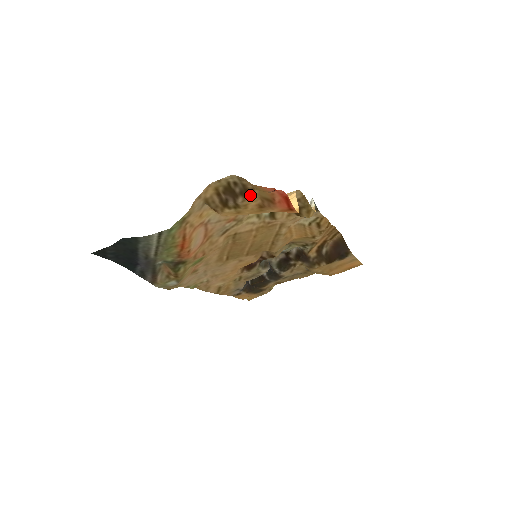
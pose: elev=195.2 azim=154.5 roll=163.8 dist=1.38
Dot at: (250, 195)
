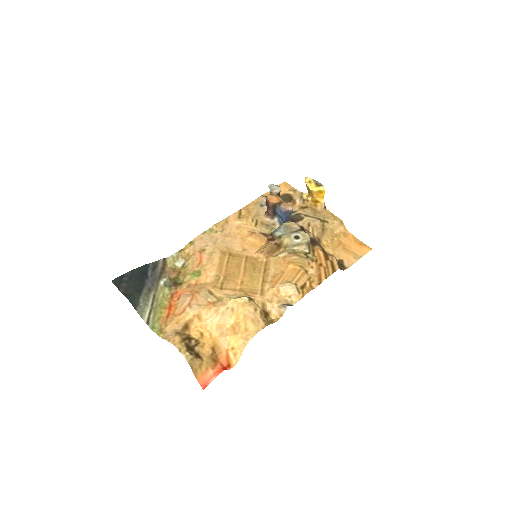
Dot at: (201, 356)
